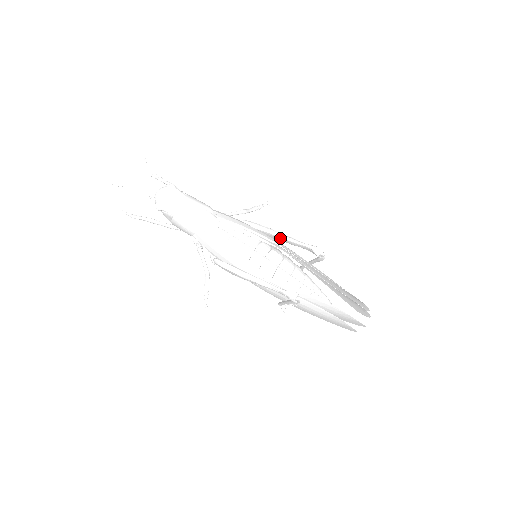
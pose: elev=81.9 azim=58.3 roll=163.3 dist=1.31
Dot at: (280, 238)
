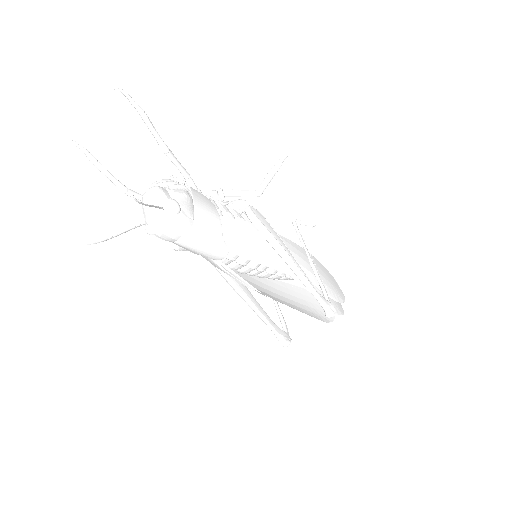
Dot at: (294, 272)
